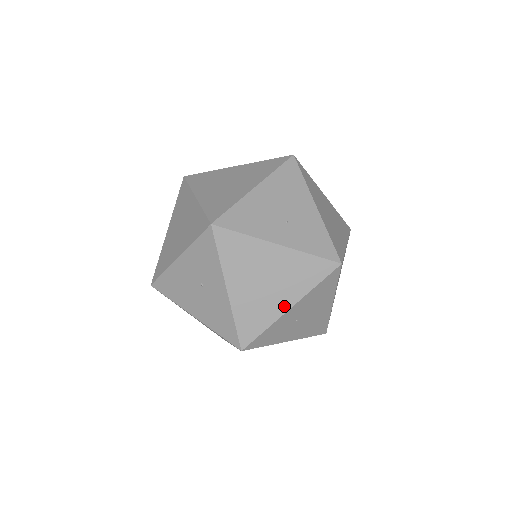
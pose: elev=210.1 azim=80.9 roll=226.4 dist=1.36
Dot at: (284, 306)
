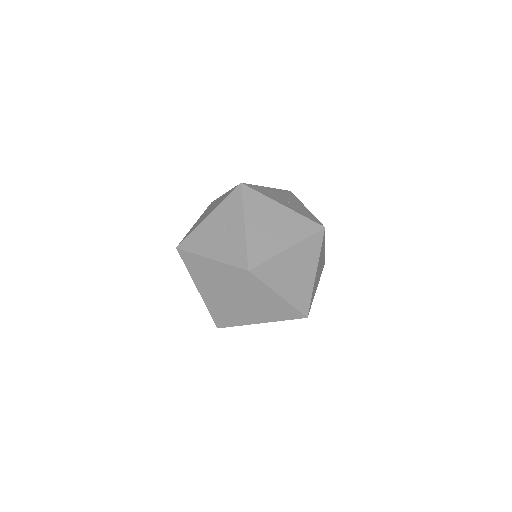
Dot at: (284, 246)
